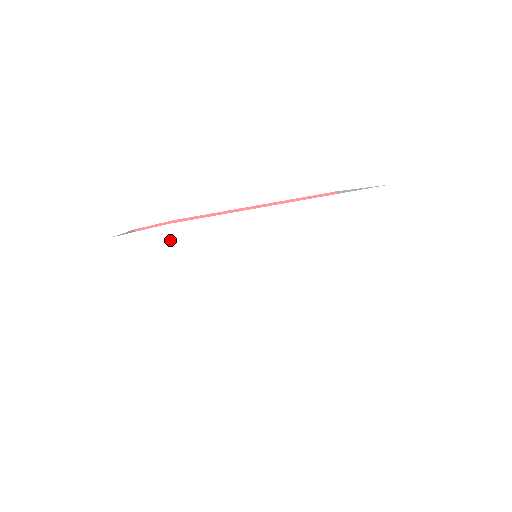
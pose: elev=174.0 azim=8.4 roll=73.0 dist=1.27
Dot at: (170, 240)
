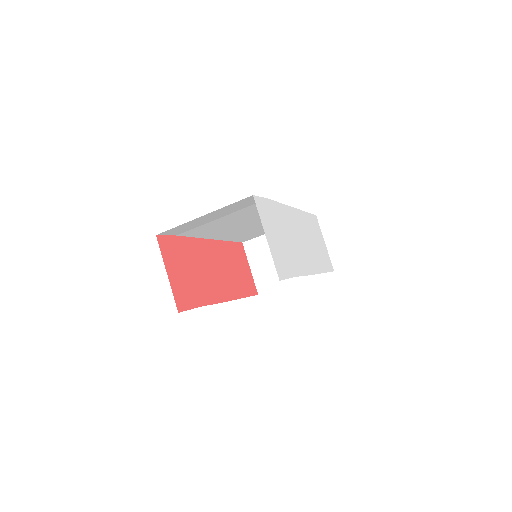
Dot at: (271, 209)
